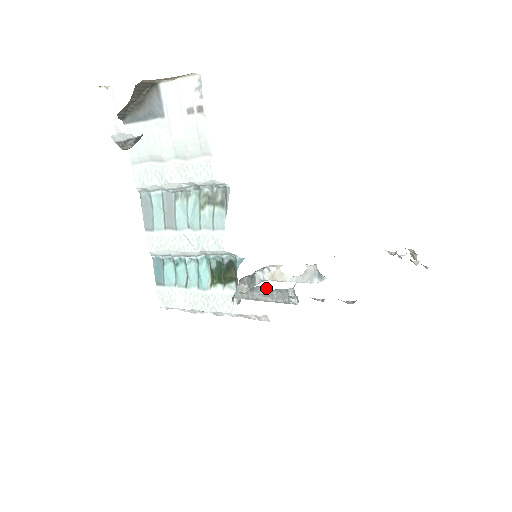
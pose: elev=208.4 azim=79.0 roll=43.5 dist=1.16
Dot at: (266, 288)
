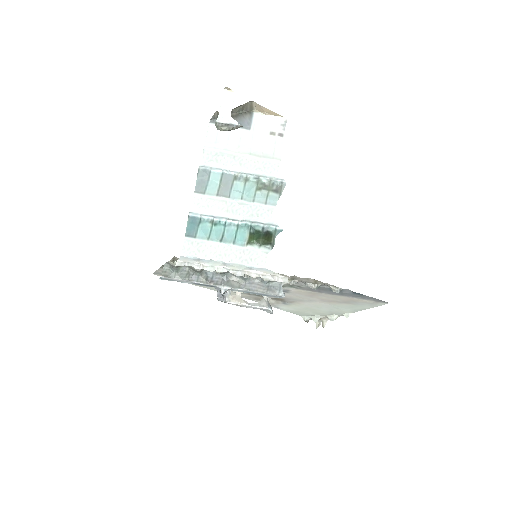
Dot at: (259, 281)
